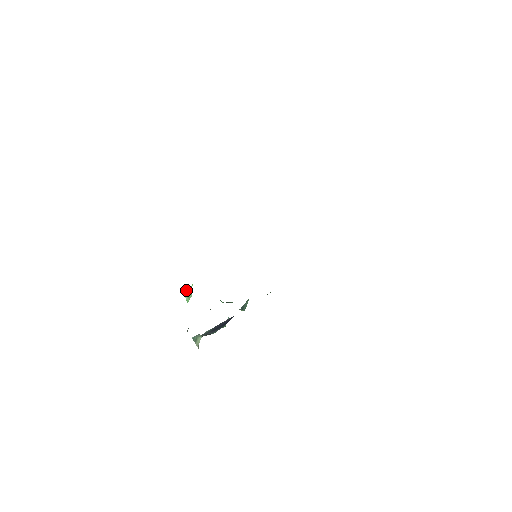
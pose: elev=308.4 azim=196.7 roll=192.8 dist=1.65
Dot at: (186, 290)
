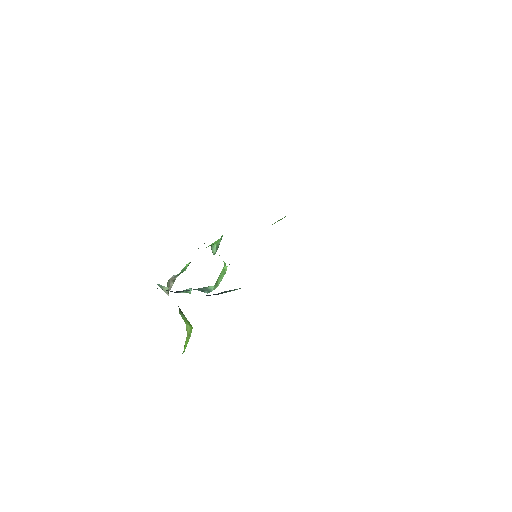
Dot at: occluded
